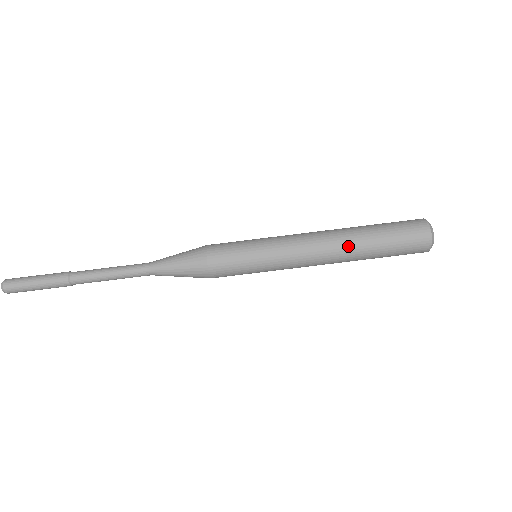
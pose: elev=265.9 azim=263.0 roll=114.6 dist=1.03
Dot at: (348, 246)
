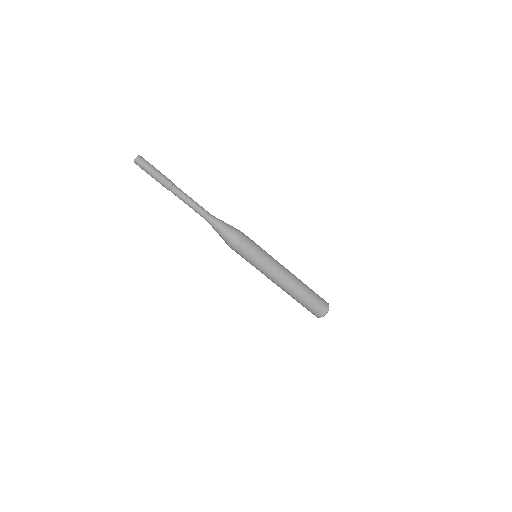
Dot at: (295, 288)
